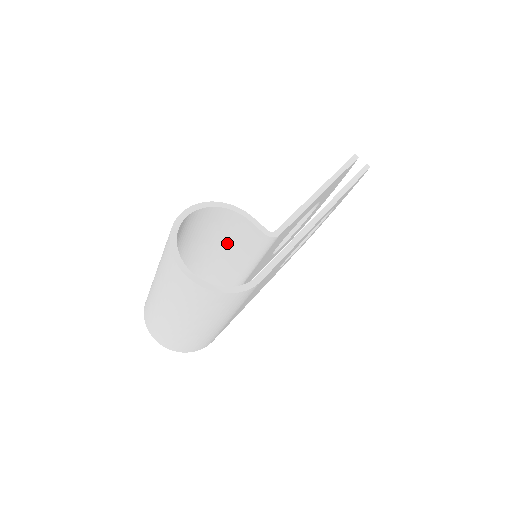
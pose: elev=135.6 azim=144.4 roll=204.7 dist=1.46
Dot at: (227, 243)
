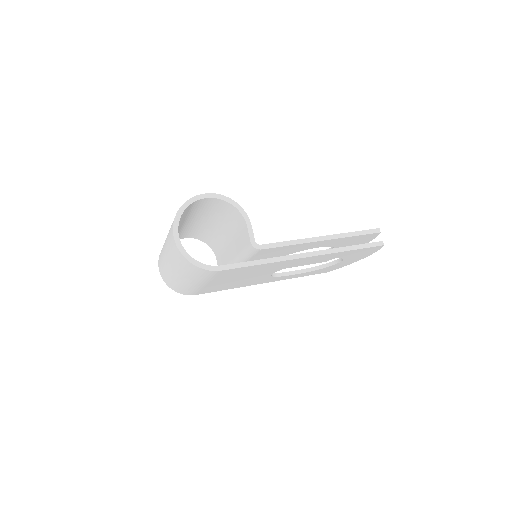
Dot at: (234, 233)
